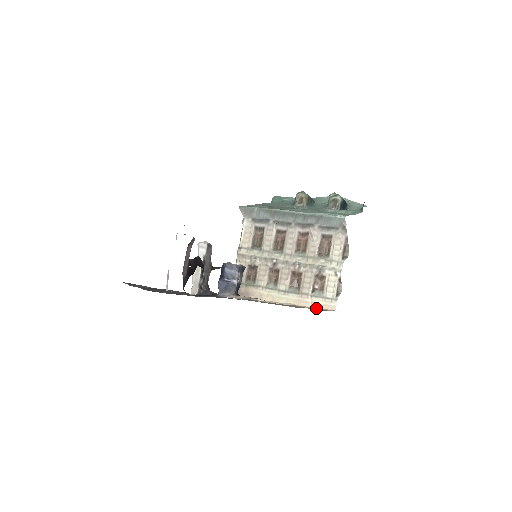
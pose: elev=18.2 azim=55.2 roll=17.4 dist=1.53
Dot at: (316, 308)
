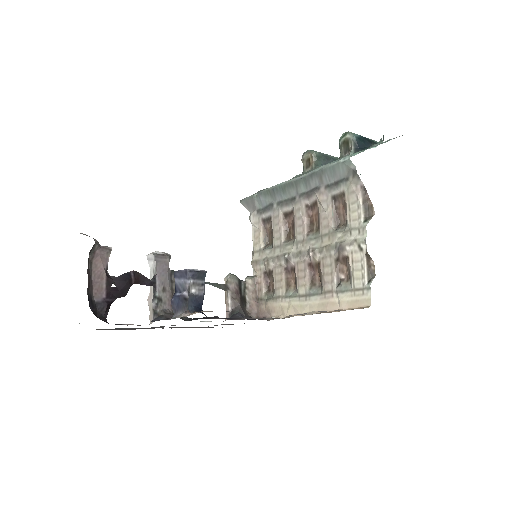
Dot at: (345, 309)
